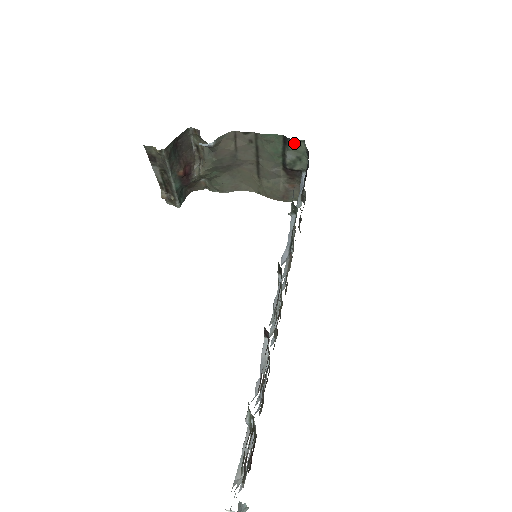
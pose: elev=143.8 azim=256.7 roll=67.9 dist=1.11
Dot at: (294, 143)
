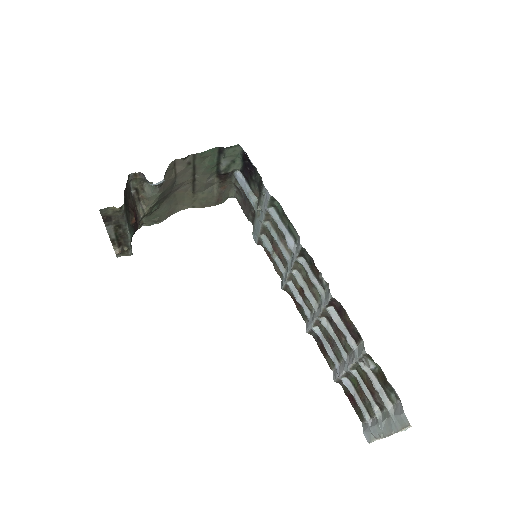
Dot at: (230, 150)
